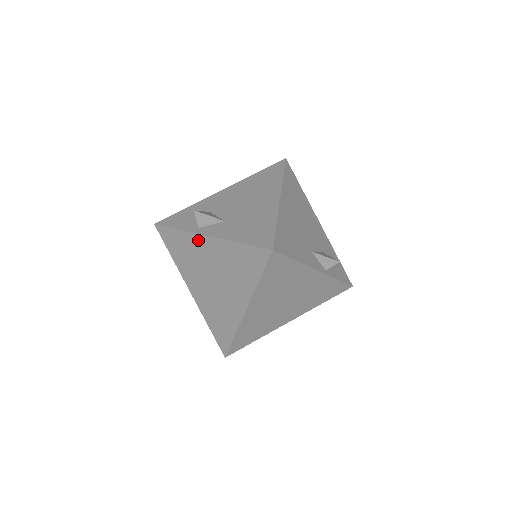
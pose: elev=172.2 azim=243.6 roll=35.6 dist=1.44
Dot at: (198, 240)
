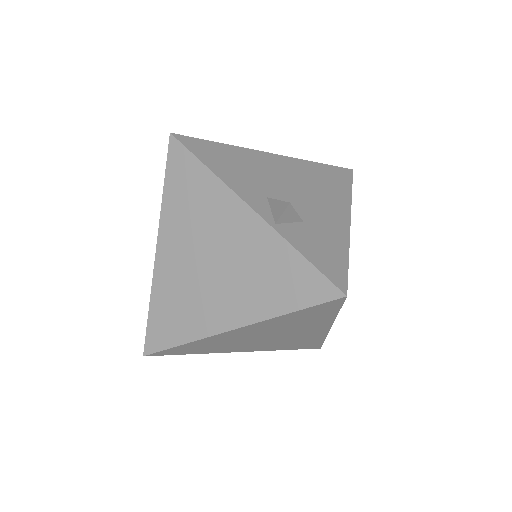
Dot at: occluded
